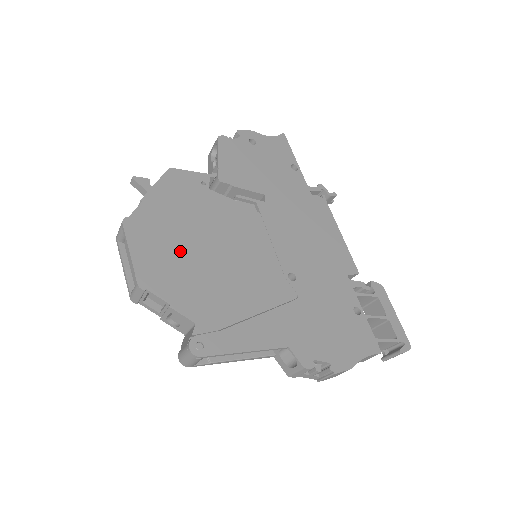
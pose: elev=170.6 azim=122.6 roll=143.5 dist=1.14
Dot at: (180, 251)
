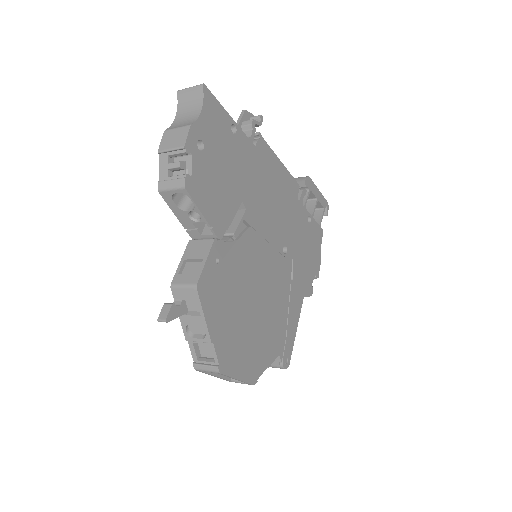
Dot at: (249, 334)
